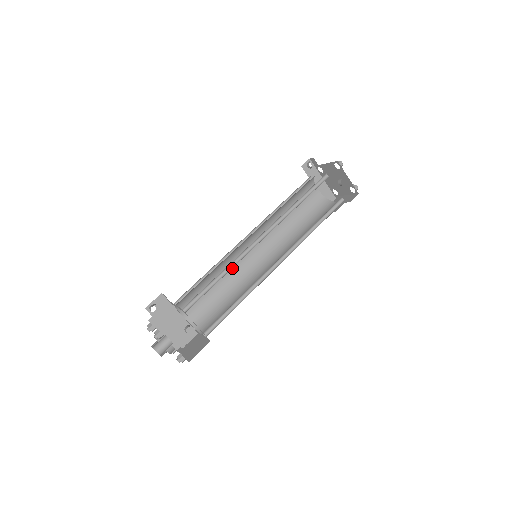
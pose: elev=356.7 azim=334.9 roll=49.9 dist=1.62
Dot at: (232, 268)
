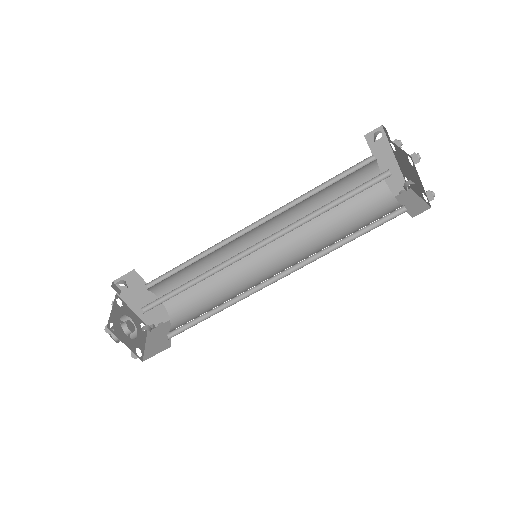
Dot at: (228, 256)
